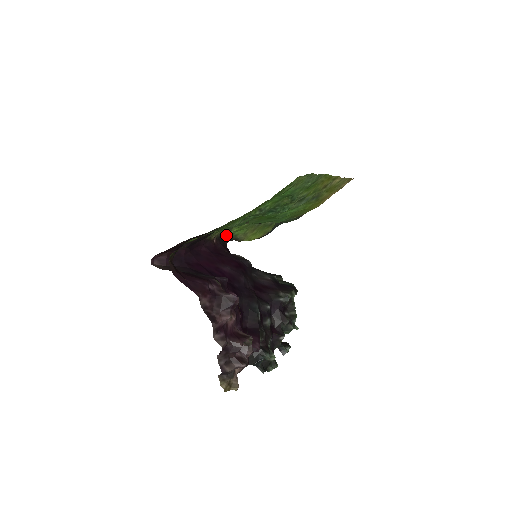
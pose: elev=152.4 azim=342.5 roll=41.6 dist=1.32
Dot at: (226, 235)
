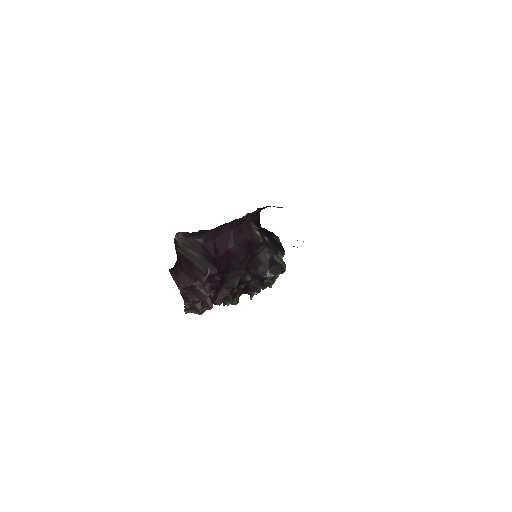
Dot at: occluded
